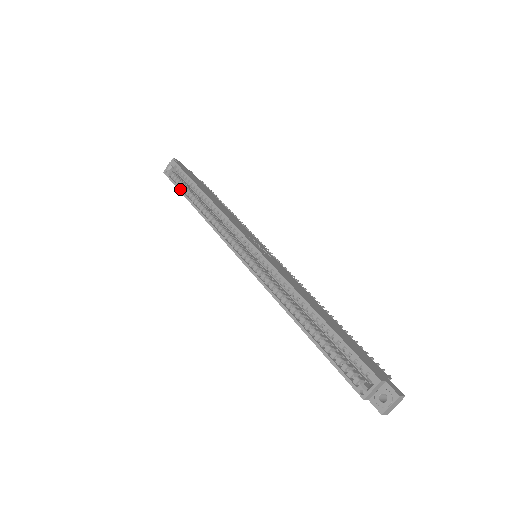
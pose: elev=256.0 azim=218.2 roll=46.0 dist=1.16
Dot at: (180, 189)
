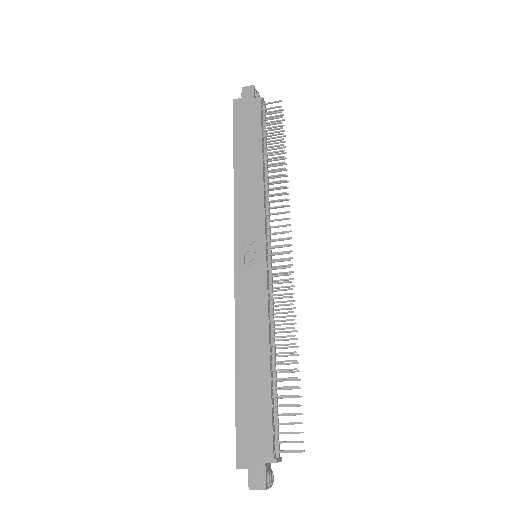
Dot at: occluded
